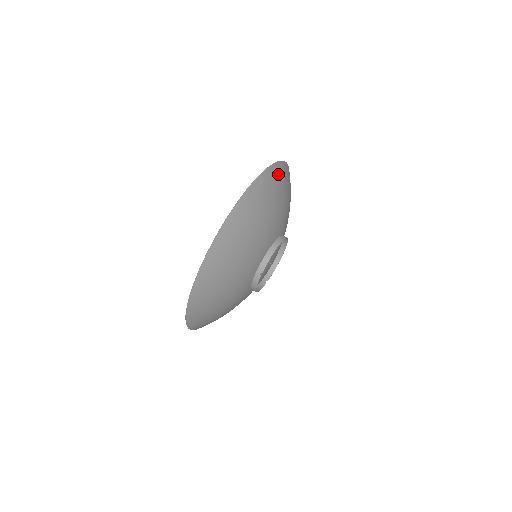
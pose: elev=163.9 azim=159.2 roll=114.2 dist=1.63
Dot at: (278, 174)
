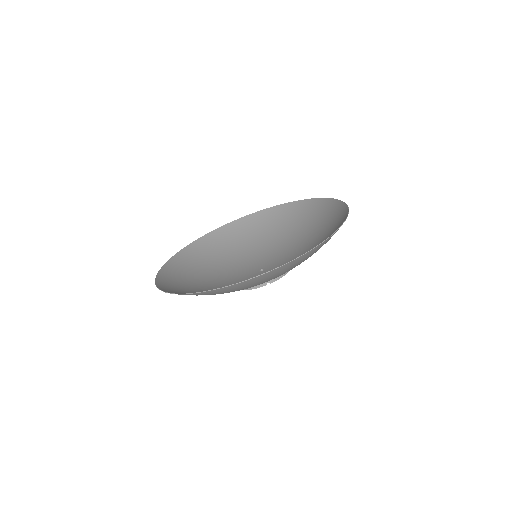
Dot at: (339, 213)
